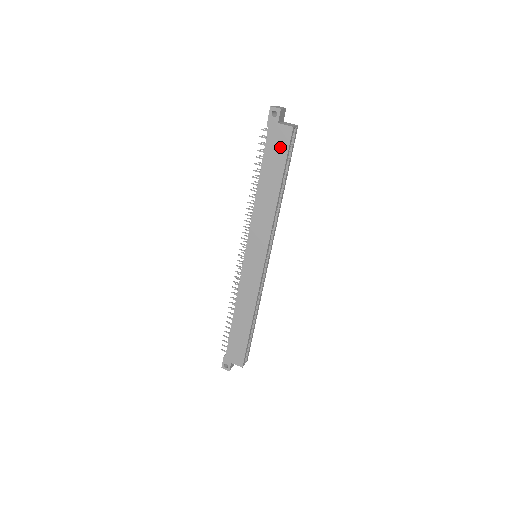
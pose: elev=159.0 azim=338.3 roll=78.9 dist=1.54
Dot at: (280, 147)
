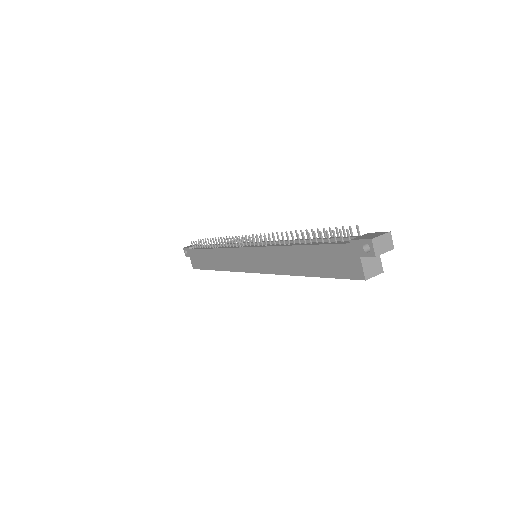
Dot at: (340, 266)
